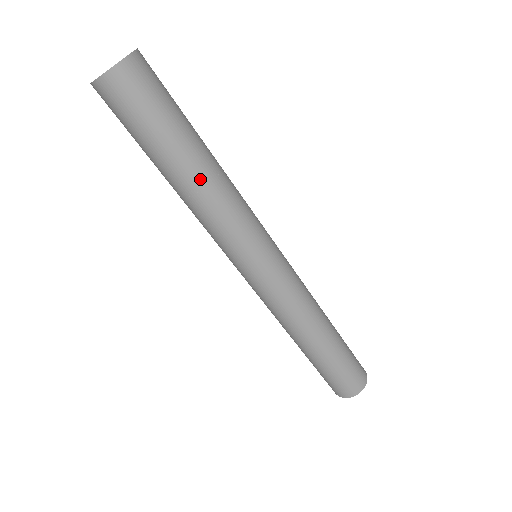
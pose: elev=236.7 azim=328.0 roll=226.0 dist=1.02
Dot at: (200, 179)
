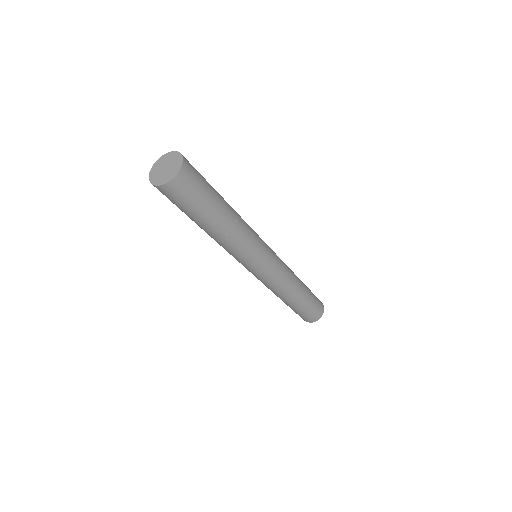
Dot at: (232, 220)
